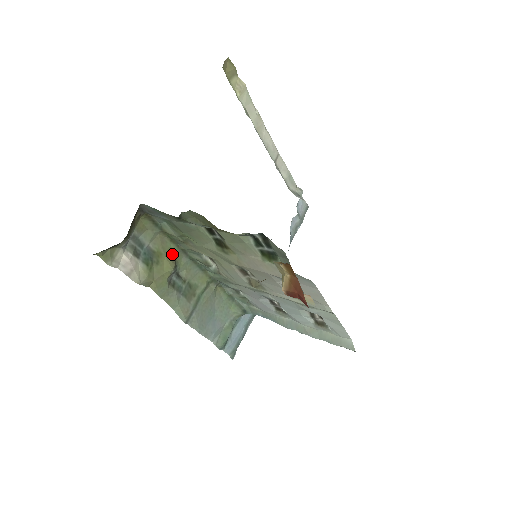
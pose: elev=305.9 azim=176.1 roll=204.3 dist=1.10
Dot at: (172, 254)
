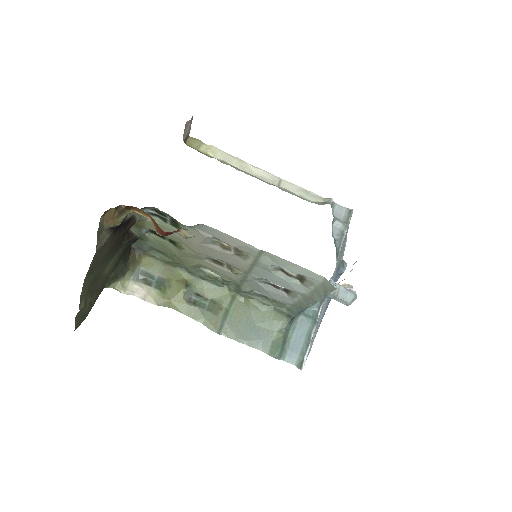
Dot at: (183, 278)
